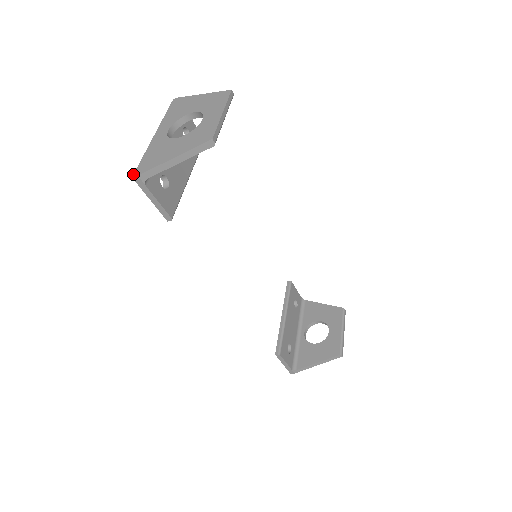
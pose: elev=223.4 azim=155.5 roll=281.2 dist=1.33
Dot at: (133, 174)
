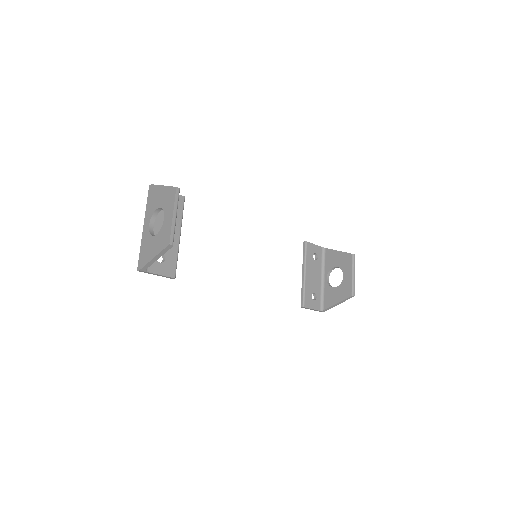
Dot at: (137, 268)
